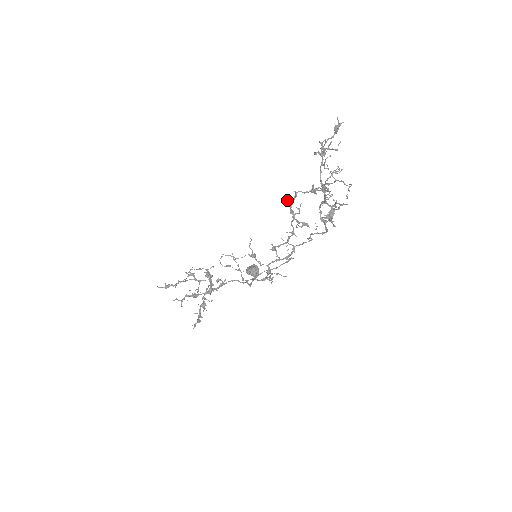
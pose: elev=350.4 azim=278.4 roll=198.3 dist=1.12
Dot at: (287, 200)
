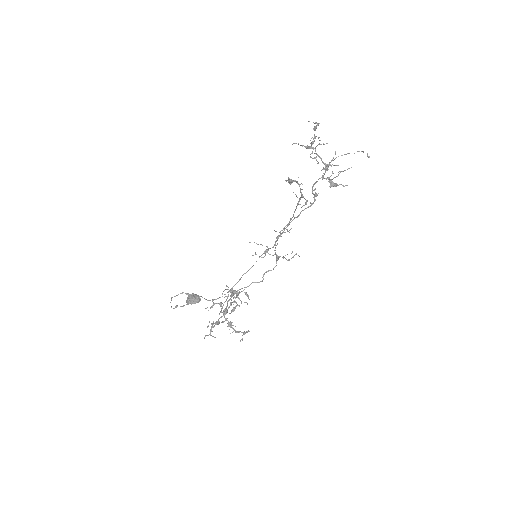
Dot at: occluded
